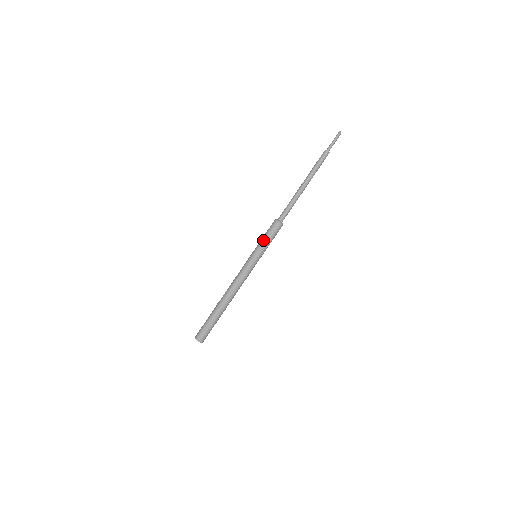
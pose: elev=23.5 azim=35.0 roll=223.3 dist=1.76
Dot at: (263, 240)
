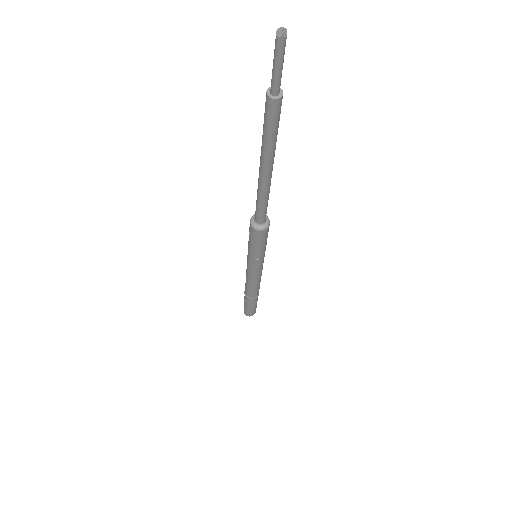
Dot at: (248, 243)
